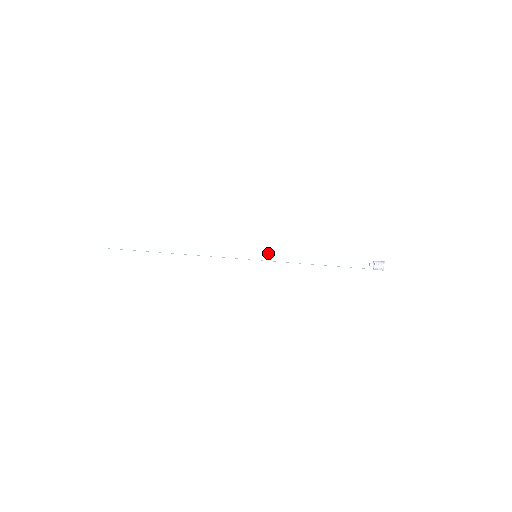
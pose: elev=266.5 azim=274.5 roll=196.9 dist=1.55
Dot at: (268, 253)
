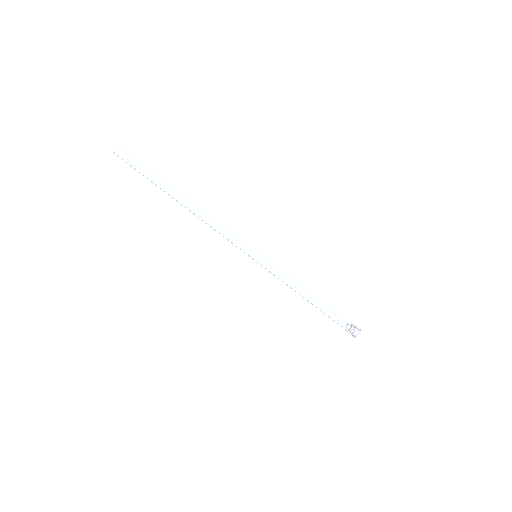
Dot at: (268, 260)
